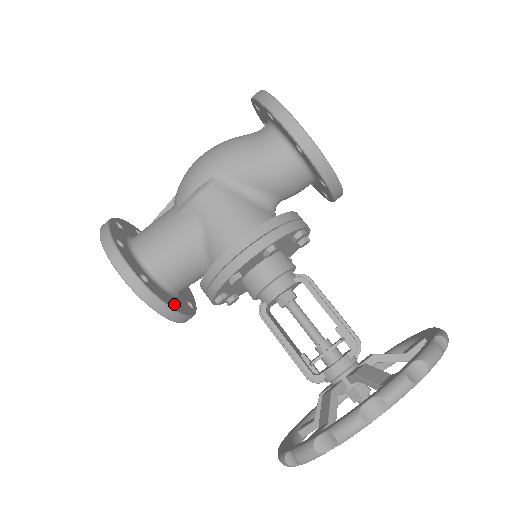
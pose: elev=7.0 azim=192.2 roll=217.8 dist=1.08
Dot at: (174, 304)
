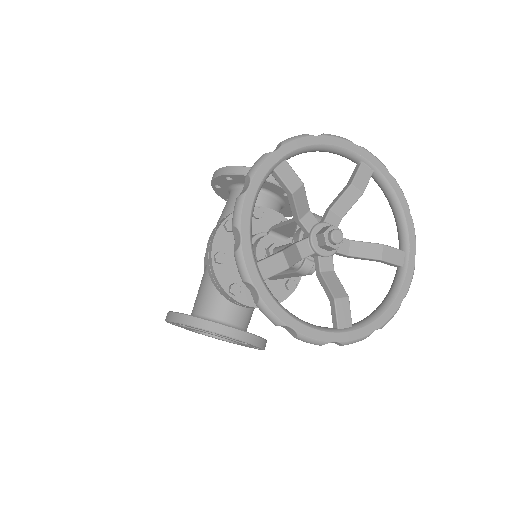
Dot at: occluded
